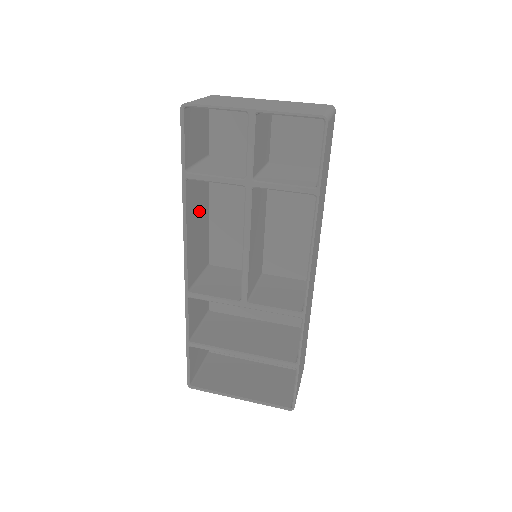
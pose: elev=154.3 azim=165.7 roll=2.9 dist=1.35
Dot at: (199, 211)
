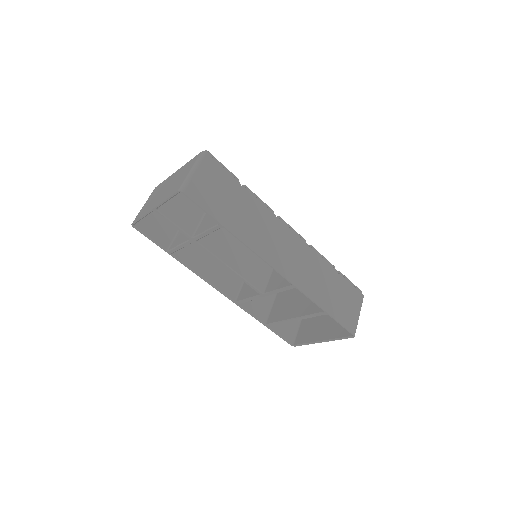
Dot at: (205, 253)
